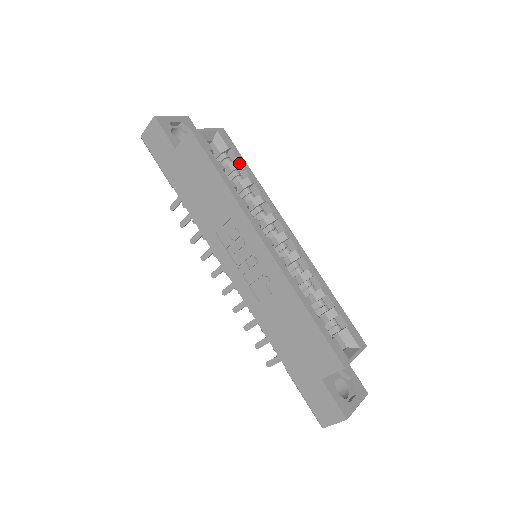
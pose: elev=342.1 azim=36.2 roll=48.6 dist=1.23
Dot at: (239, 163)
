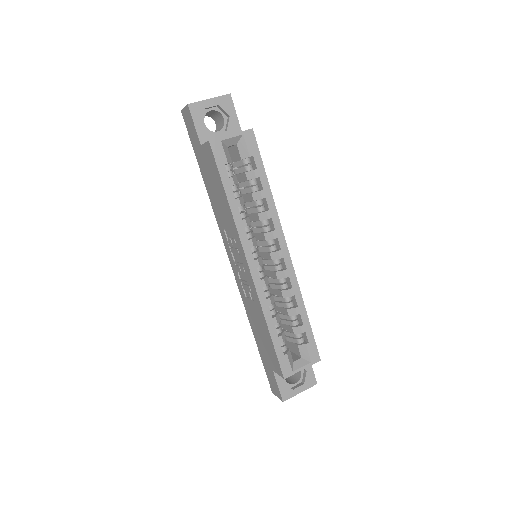
Dot at: (256, 174)
